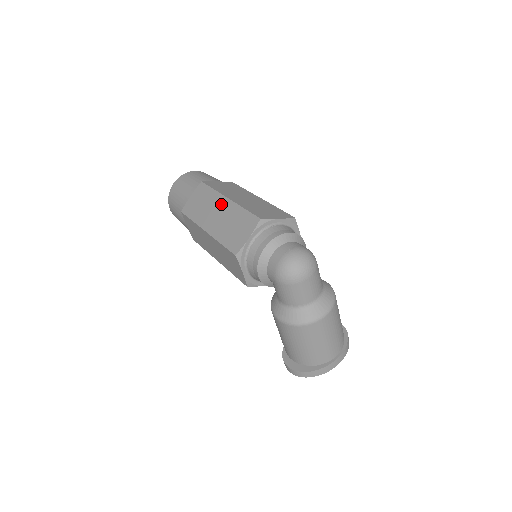
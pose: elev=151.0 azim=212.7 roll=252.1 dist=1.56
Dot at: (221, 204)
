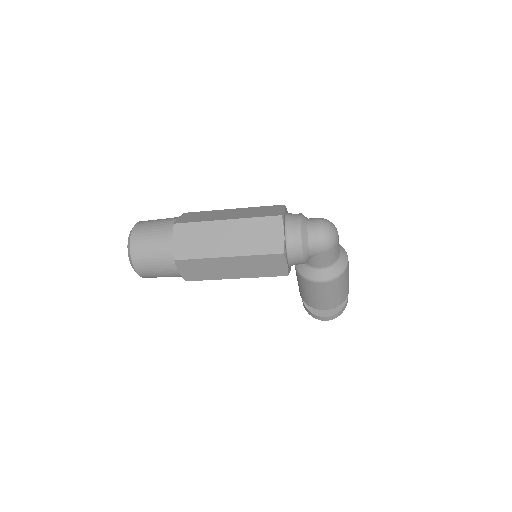
Dot at: (223, 228)
